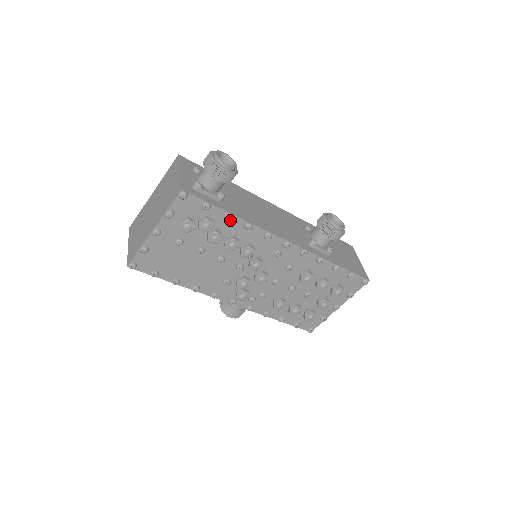
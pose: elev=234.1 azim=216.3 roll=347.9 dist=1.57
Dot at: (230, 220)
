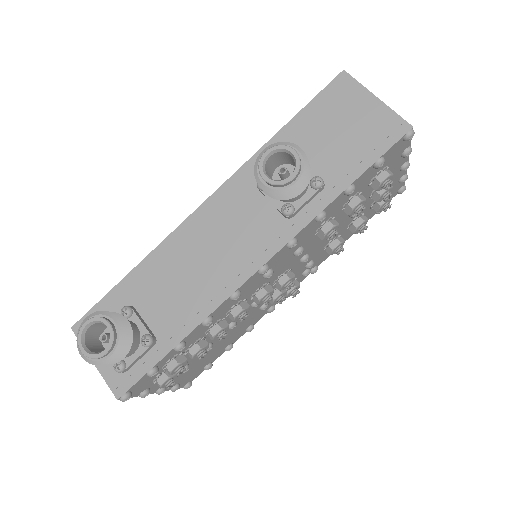
Dot at: (186, 341)
